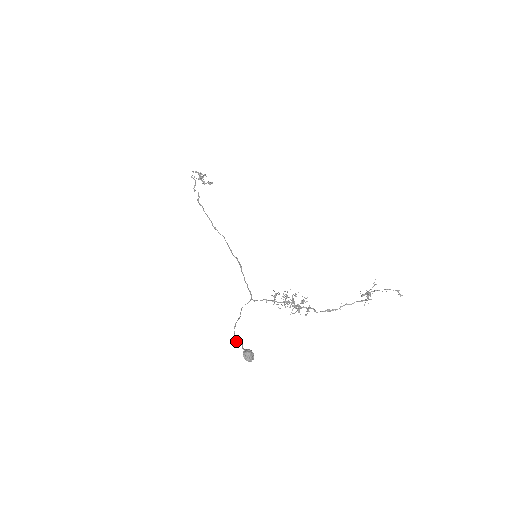
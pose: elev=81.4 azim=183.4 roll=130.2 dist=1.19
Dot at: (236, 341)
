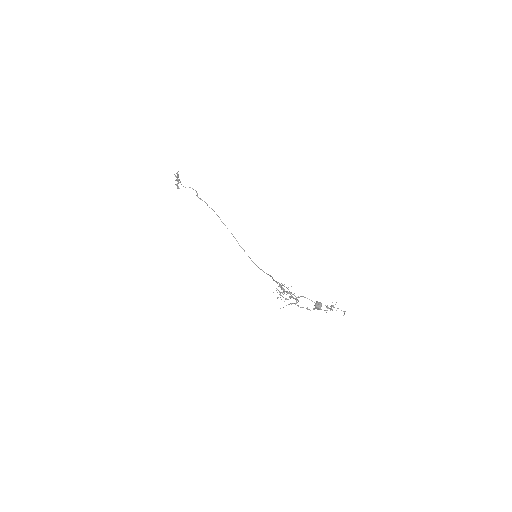
Dot at: (299, 297)
